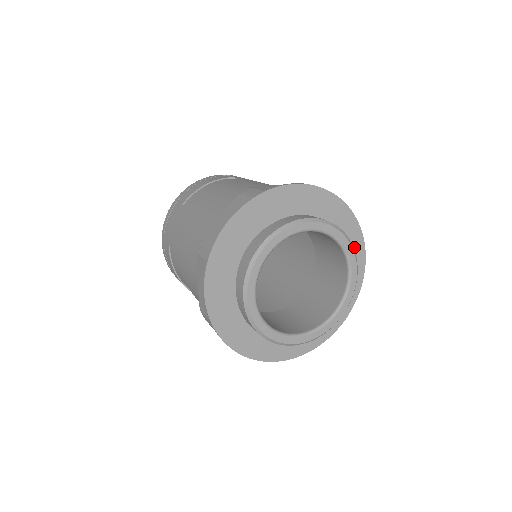
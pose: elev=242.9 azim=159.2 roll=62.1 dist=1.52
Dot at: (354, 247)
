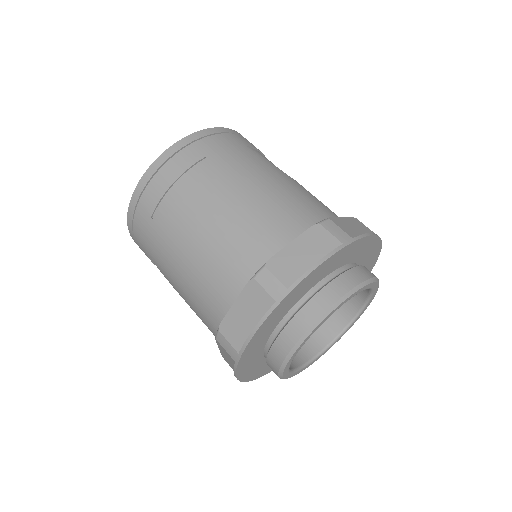
Dot at: (371, 254)
